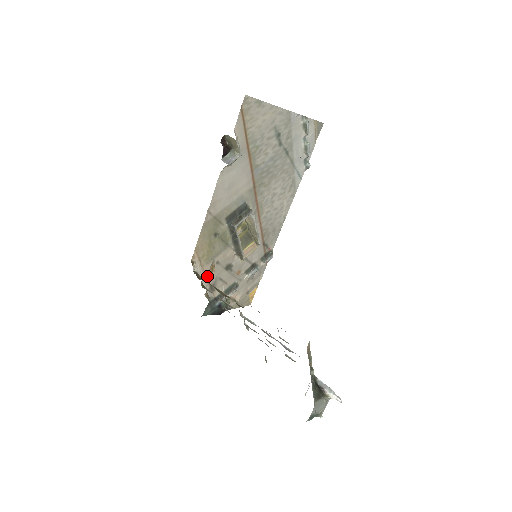
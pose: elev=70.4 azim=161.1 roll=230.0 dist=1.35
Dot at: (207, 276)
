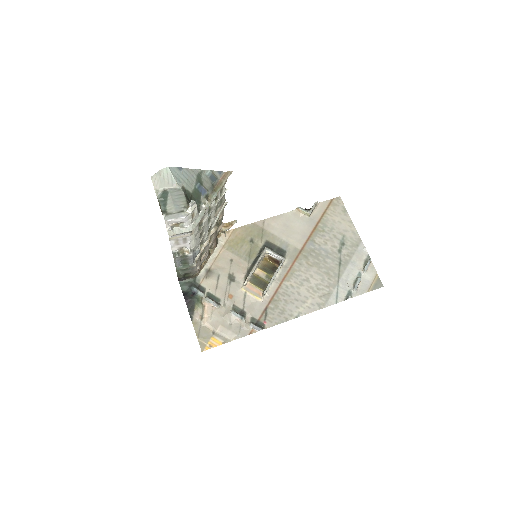
Dot at: (217, 259)
